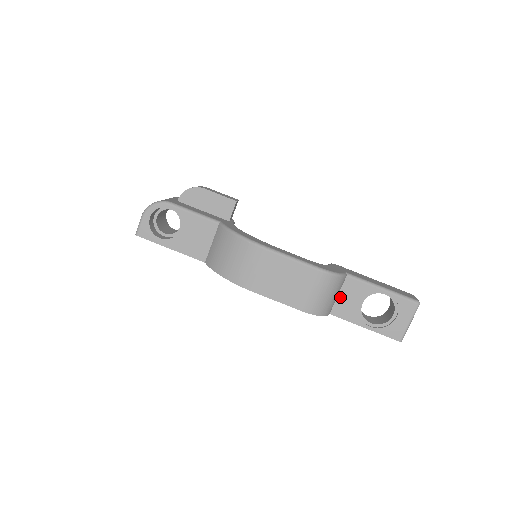
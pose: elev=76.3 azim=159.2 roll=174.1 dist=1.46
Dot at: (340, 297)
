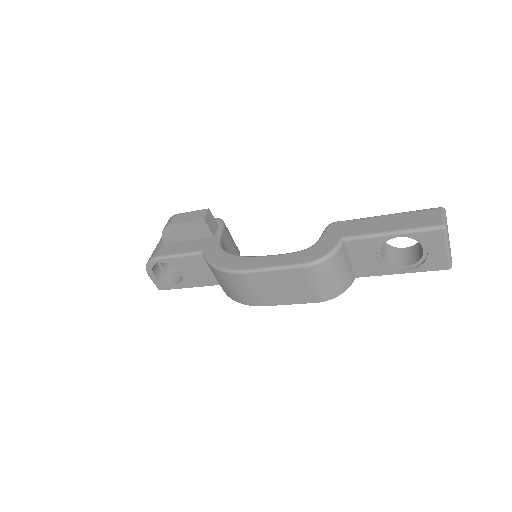
Dot at: (353, 261)
